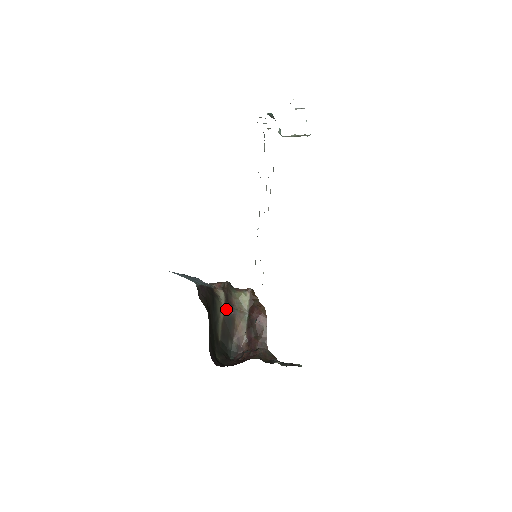
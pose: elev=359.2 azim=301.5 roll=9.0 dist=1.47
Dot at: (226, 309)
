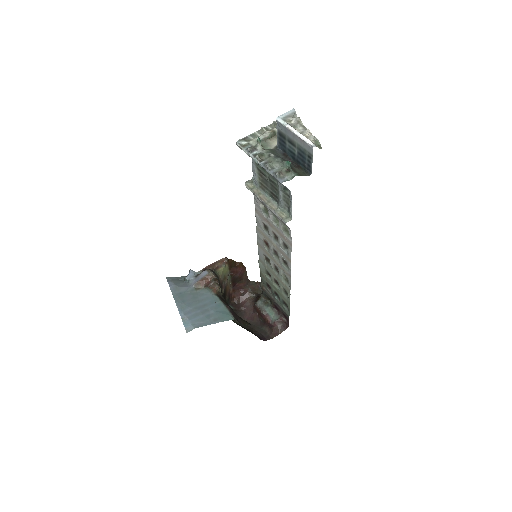
Dot at: (222, 291)
